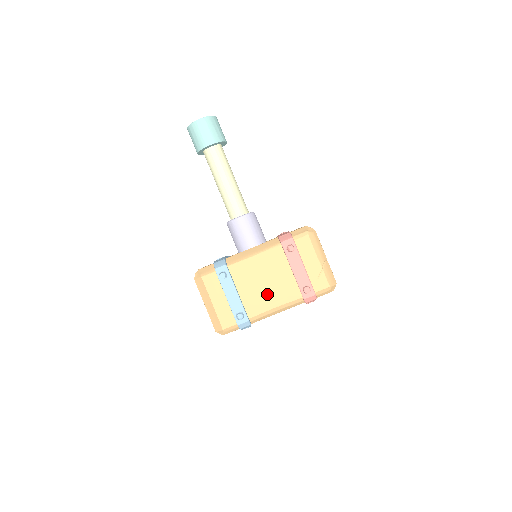
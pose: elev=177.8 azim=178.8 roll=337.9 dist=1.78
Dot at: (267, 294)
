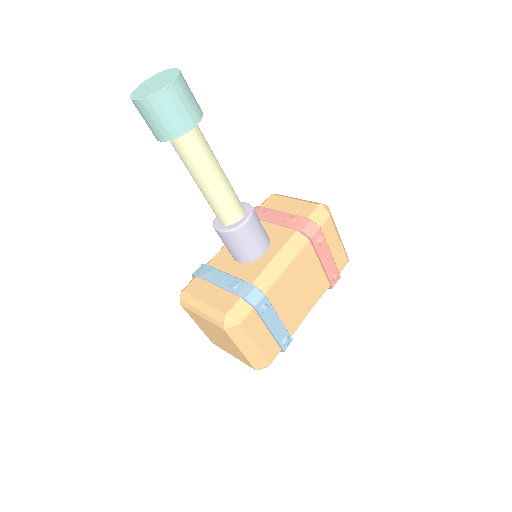
Dot at: (303, 301)
